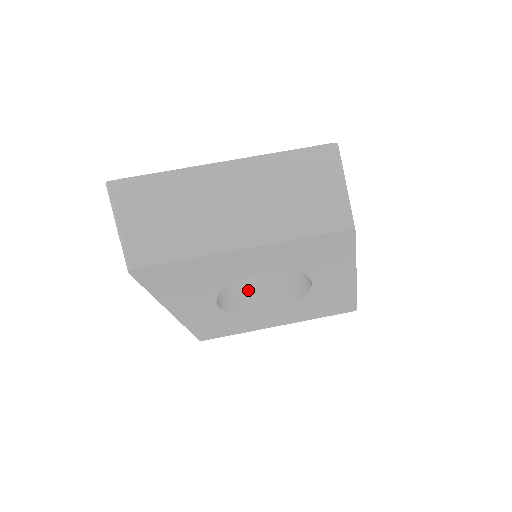
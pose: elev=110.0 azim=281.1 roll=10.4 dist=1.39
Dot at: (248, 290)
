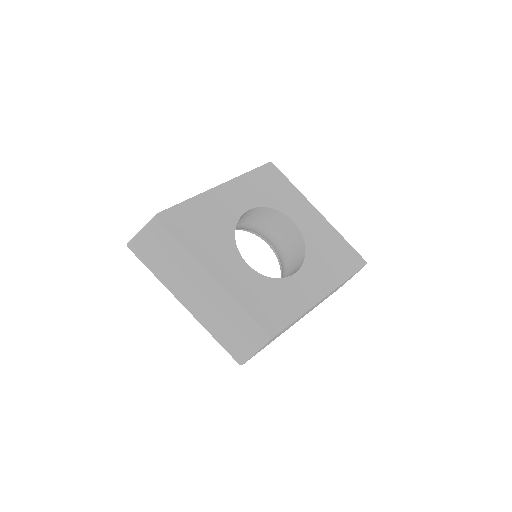
Dot at: occluded
